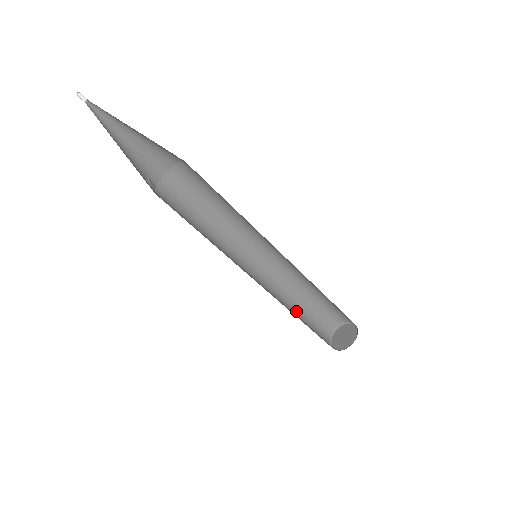
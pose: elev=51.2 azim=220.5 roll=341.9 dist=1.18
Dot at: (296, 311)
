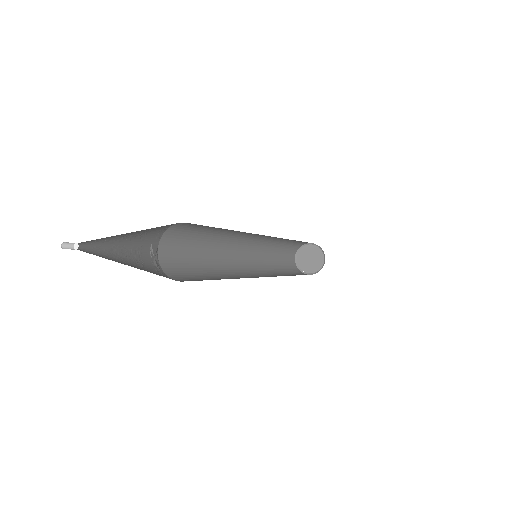
Dot at: (275, 254)
